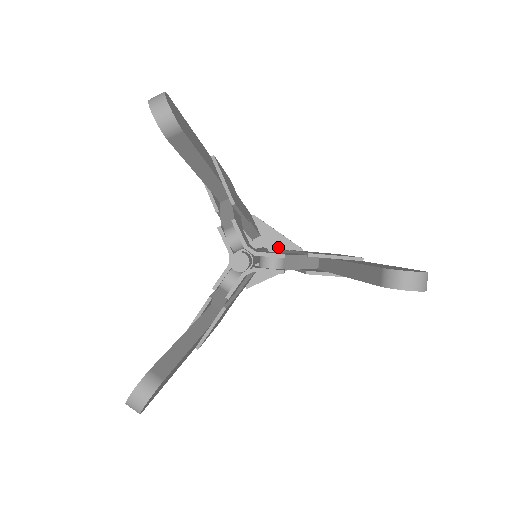
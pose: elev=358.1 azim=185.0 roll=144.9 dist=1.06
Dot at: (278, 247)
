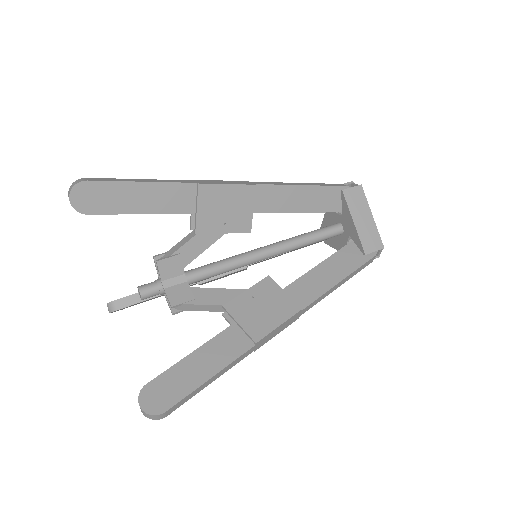
Dot at: (350, 234)
